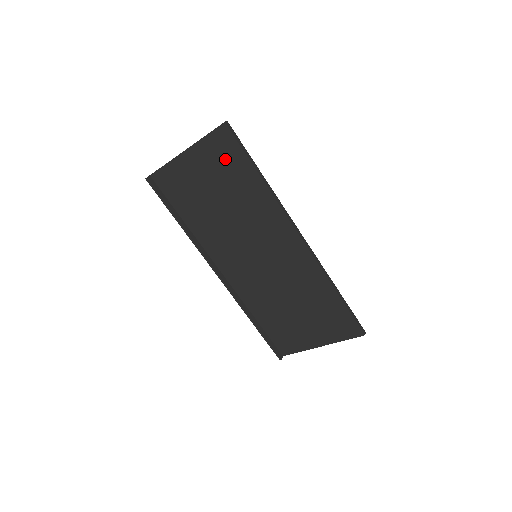
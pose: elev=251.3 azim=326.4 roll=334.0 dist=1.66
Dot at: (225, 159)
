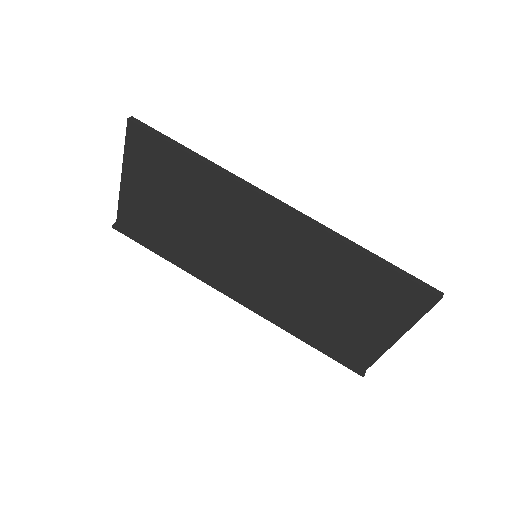
Dot at: (155, 160)
